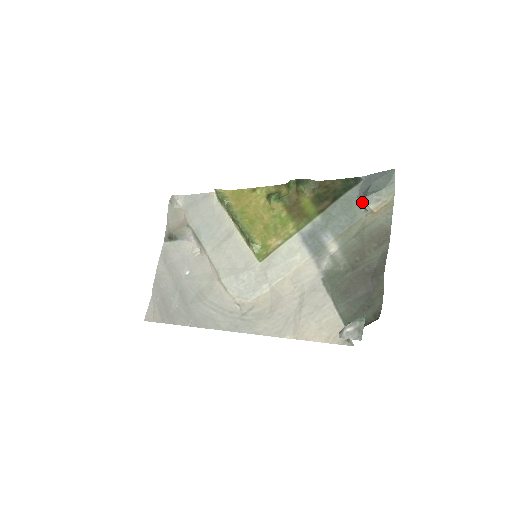
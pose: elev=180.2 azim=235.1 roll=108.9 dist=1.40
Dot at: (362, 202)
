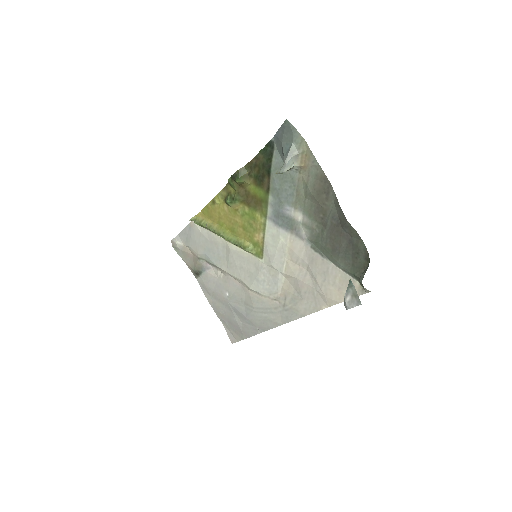
Dot at: (285, 171)
